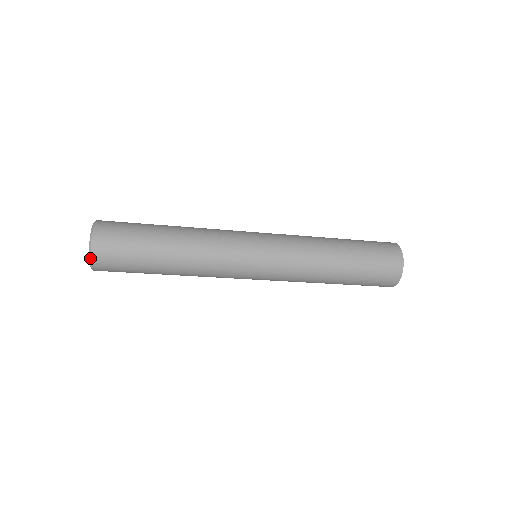
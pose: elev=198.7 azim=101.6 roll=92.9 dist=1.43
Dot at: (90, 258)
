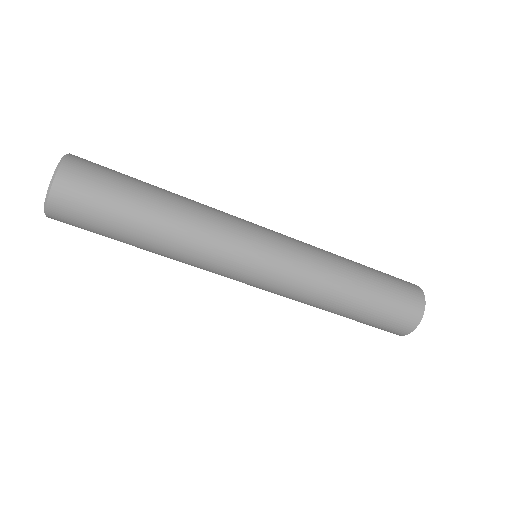
Dot at: (48, 193)
